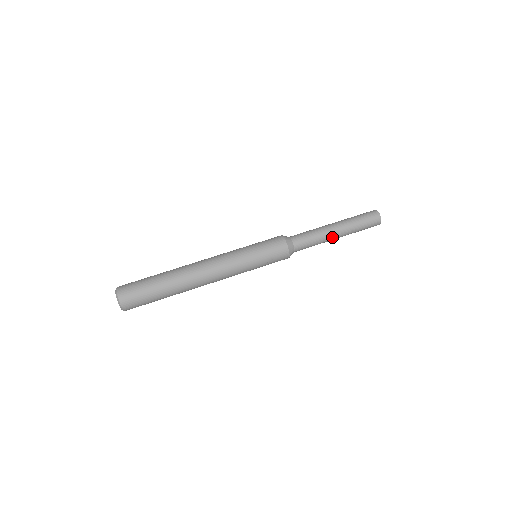
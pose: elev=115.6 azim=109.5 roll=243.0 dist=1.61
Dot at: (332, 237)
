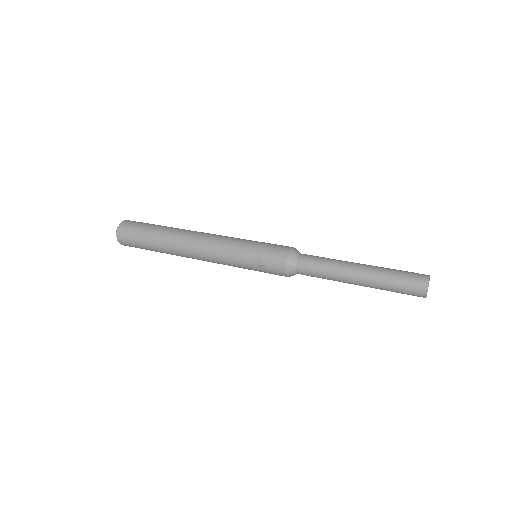
Dot at: (348, 277)
